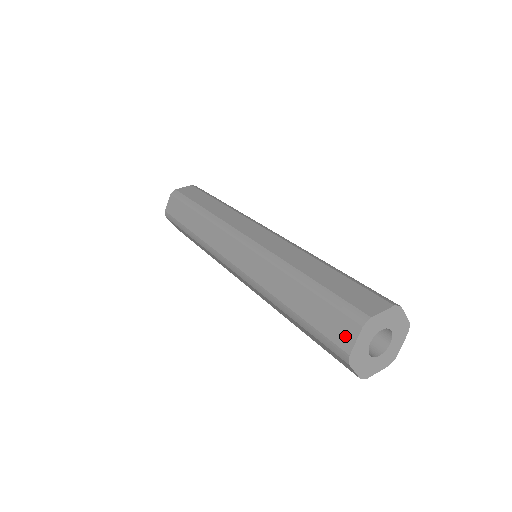
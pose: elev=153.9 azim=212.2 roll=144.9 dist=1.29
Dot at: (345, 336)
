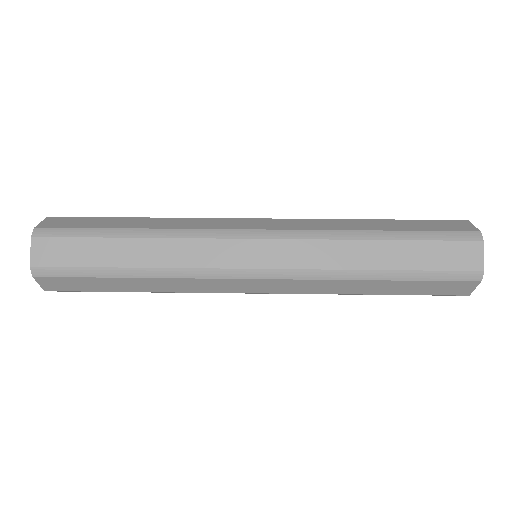
Dot at: (462, 290)
